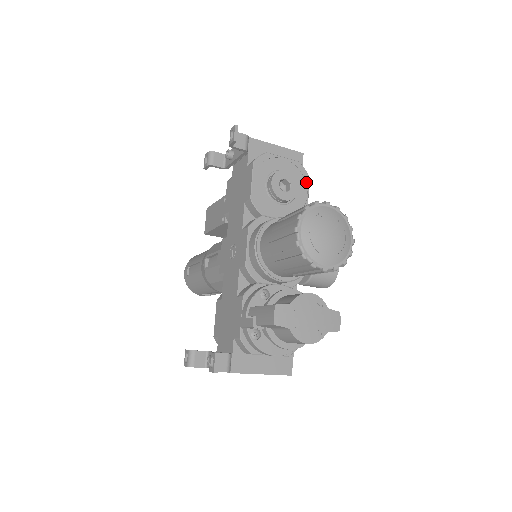
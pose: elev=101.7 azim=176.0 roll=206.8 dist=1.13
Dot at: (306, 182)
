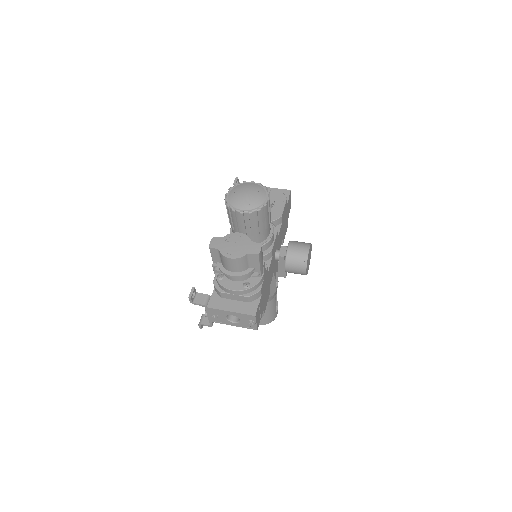
Dot at: (283, 201)
